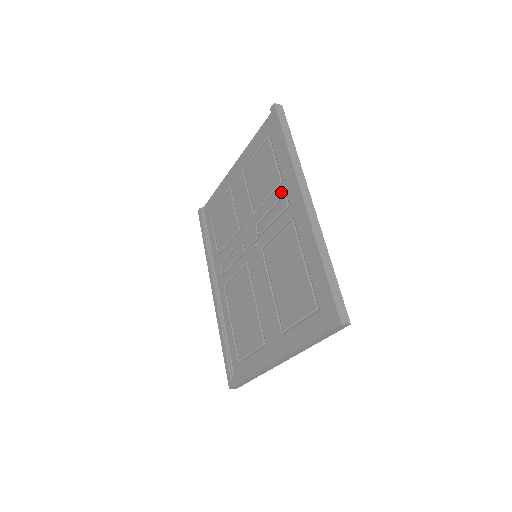
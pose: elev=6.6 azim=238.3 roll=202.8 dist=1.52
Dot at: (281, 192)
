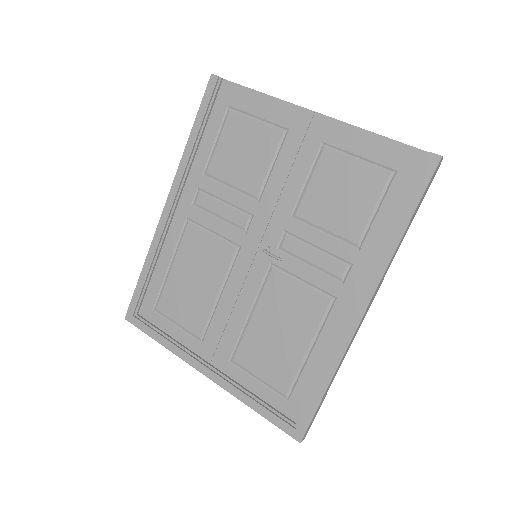
Dot at: (347, 255)
